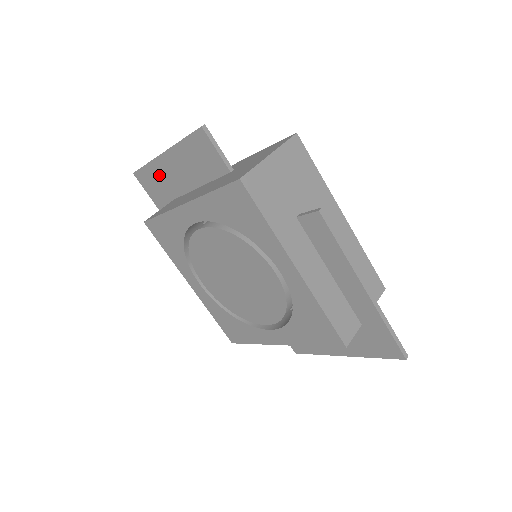
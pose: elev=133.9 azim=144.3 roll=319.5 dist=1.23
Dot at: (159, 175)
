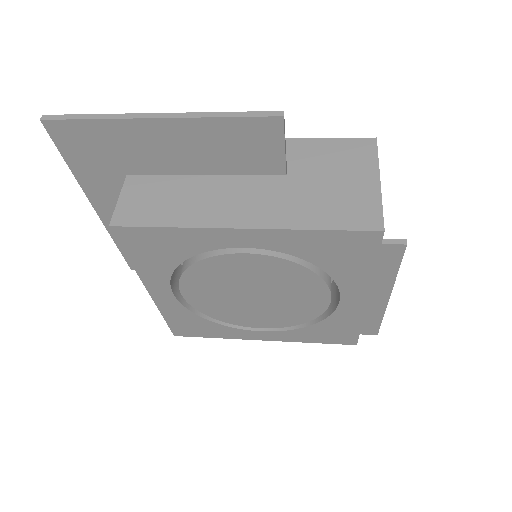
Dot at: (118, 140)
